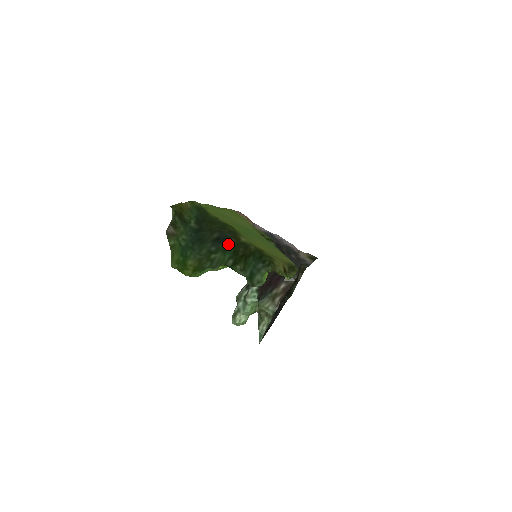
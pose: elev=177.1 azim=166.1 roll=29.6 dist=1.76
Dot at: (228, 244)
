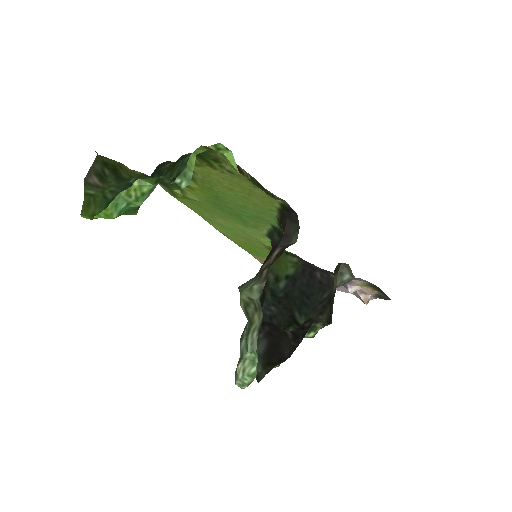
Dot at: (162, 172)
